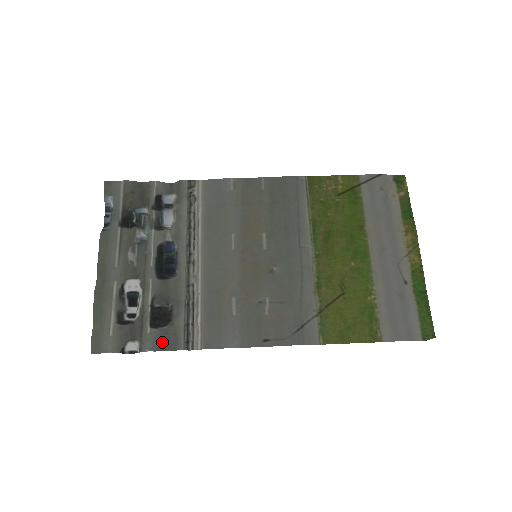
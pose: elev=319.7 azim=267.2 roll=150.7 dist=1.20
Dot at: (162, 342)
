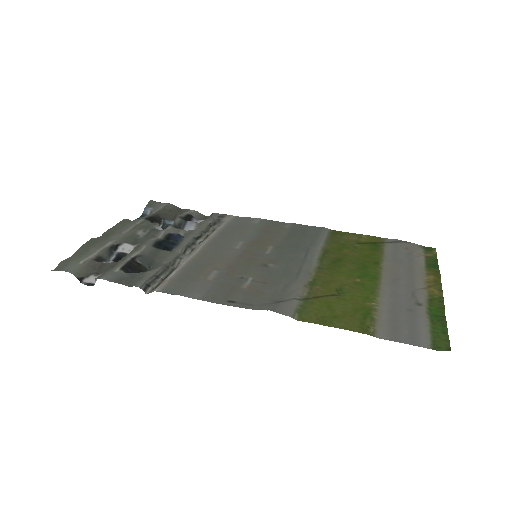
Dot at: (123, 280)
